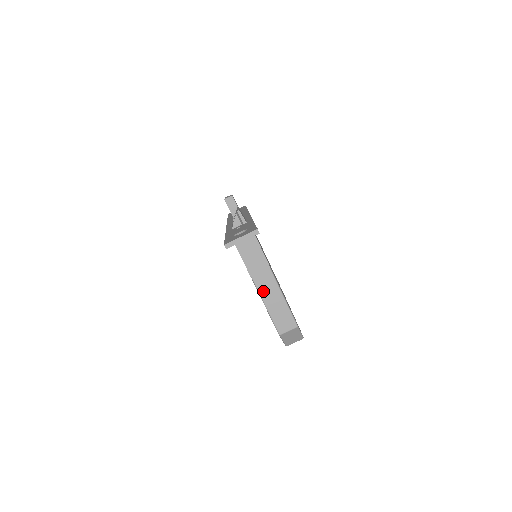
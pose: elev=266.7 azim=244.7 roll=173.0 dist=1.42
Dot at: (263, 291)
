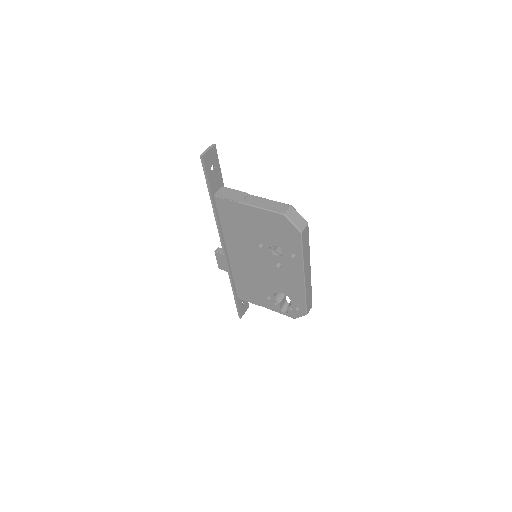
Dot at: (254, 204)
